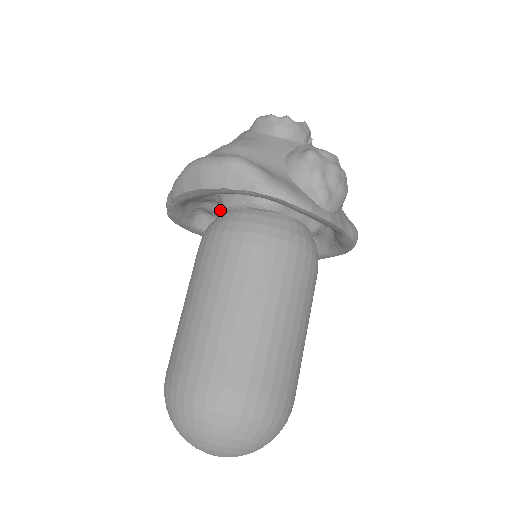
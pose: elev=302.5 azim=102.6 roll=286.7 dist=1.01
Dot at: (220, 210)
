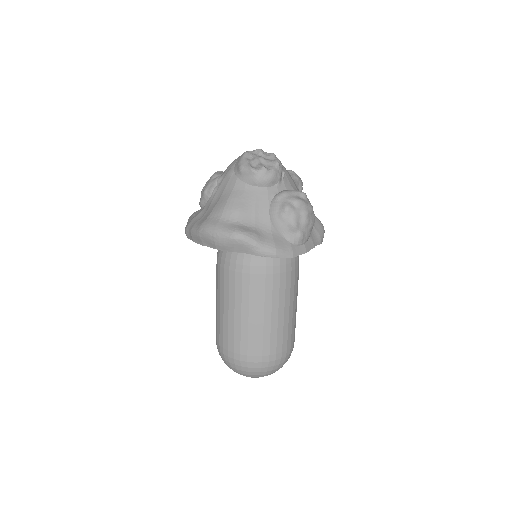
Dot at: occluded
